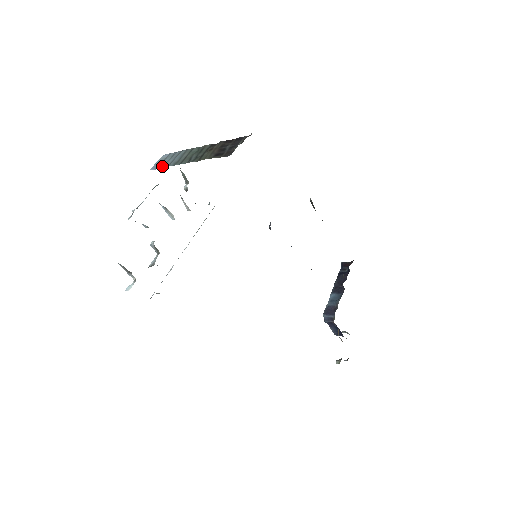
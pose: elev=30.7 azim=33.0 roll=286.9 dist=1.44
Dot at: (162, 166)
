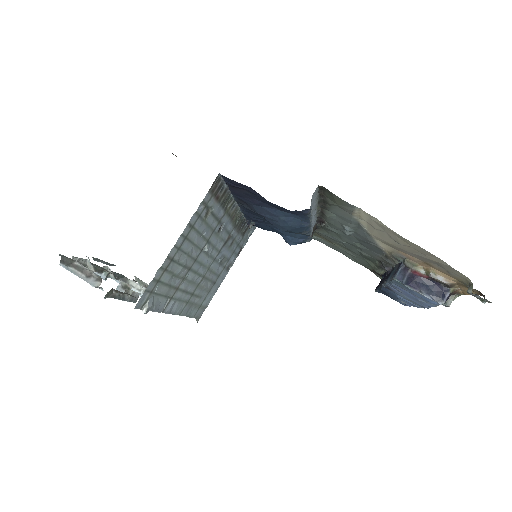
Dot at: occluded
